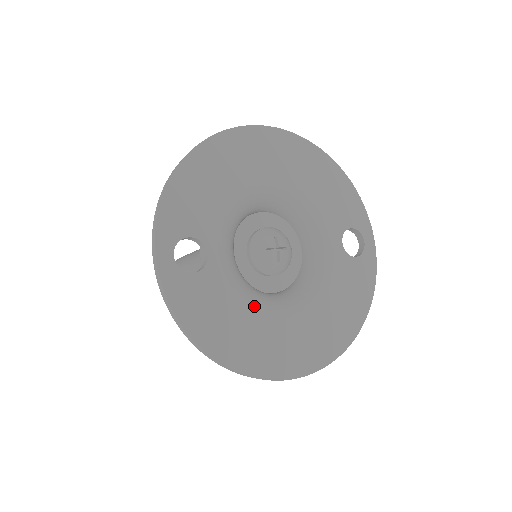
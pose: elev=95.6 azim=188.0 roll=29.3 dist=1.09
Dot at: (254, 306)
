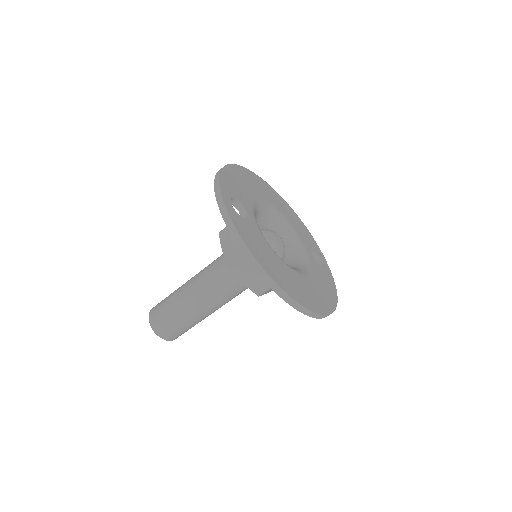
Dot at: (277, 255)
